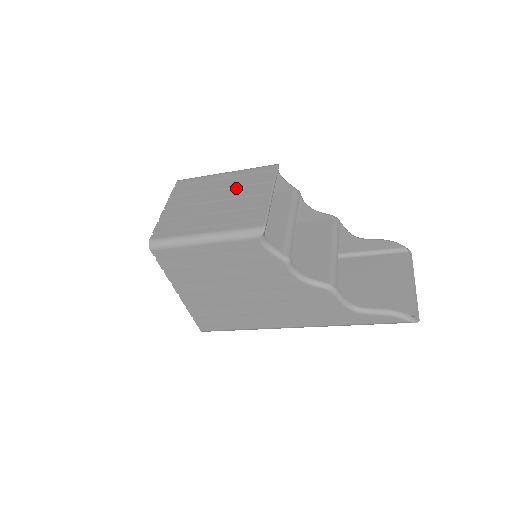
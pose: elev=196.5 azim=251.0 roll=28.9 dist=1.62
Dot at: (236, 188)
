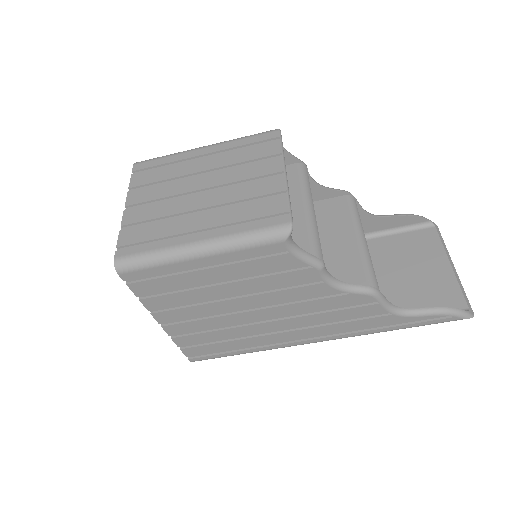
Dot at: (228, 168)
